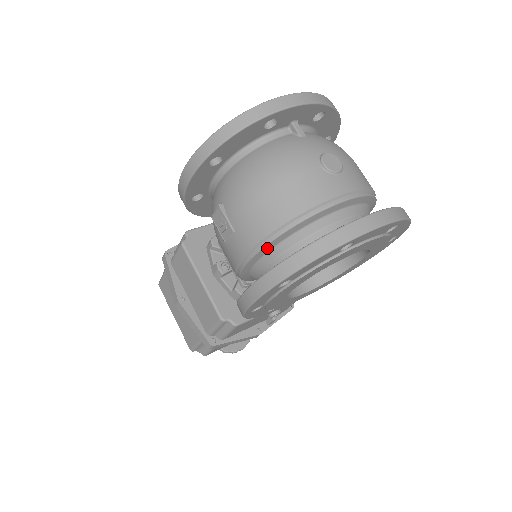
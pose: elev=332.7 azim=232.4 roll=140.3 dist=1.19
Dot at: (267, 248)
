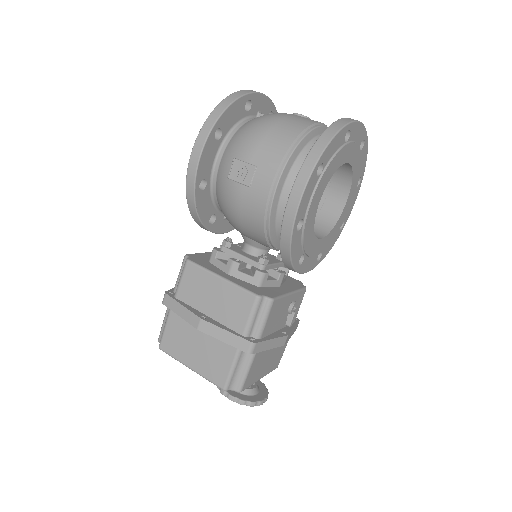
Dot at: (290, 162)
